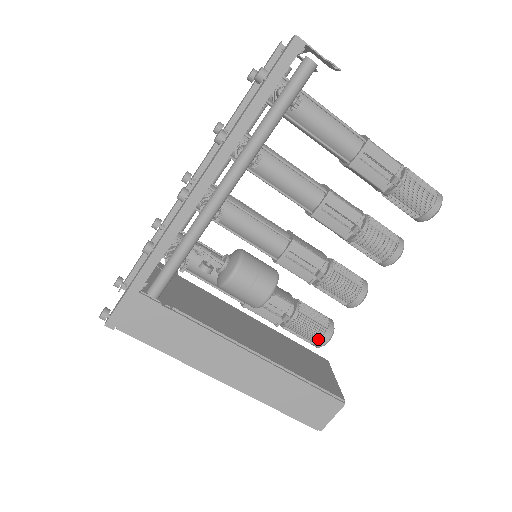
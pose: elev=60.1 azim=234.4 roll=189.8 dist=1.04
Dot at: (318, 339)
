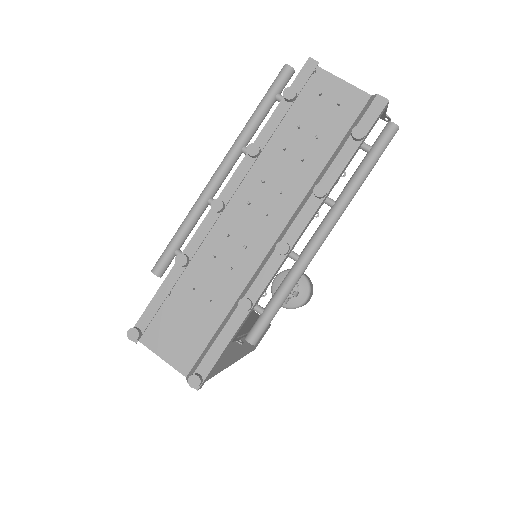
Dot at: occluded
